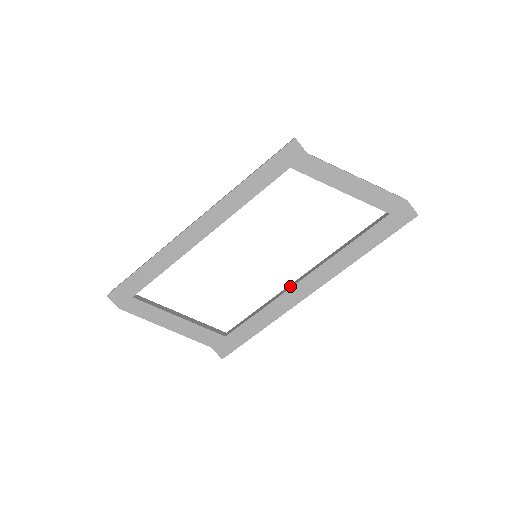
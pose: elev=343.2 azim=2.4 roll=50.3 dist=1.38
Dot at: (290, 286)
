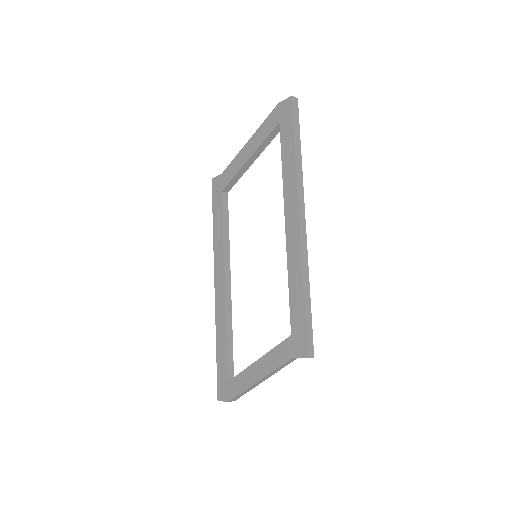
Dot at: (288, 242)
